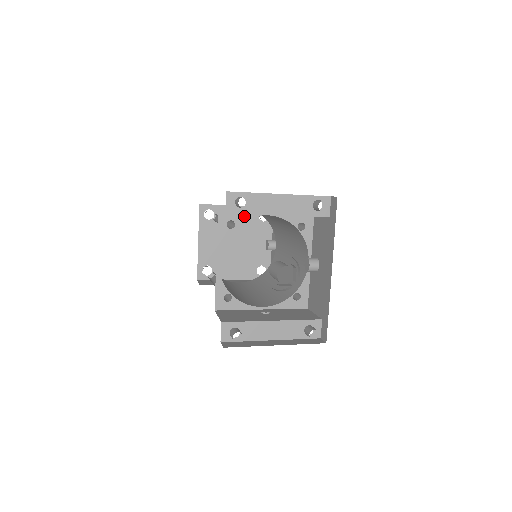
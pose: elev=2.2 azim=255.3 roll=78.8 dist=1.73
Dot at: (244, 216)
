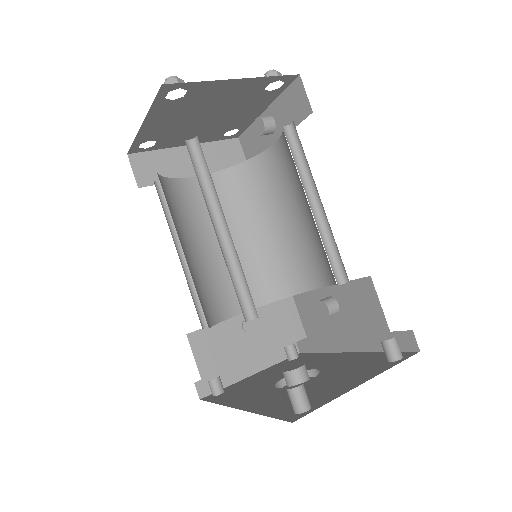
Dot at: occluded
